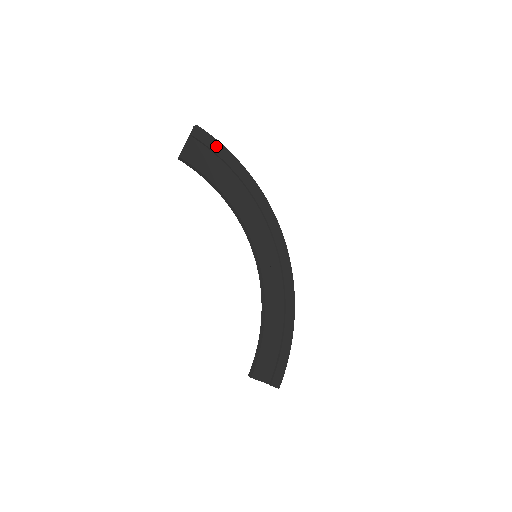
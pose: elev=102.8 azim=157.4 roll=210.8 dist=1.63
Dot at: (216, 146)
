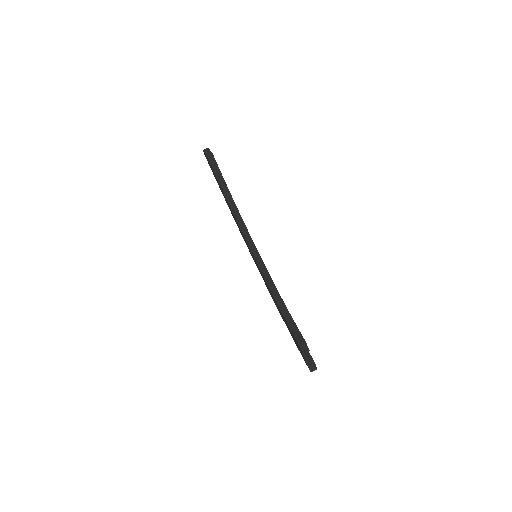
Dot at: occluded
